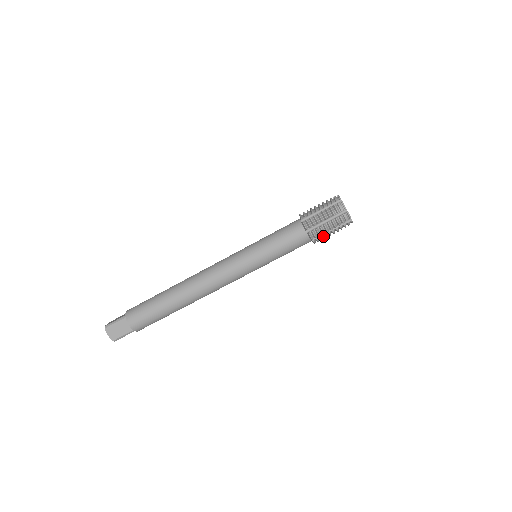
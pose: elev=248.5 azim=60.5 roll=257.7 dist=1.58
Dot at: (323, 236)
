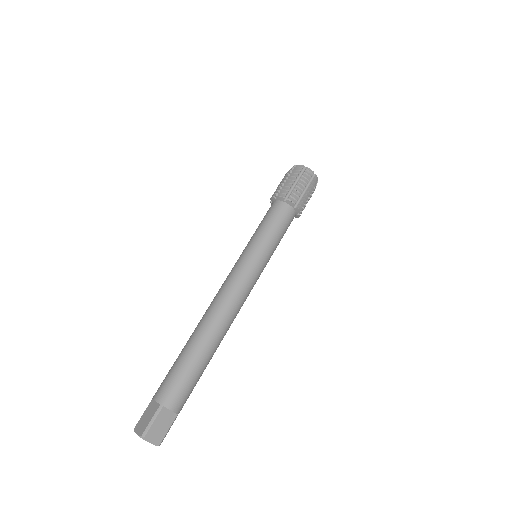
Dot at: (296, 195)
